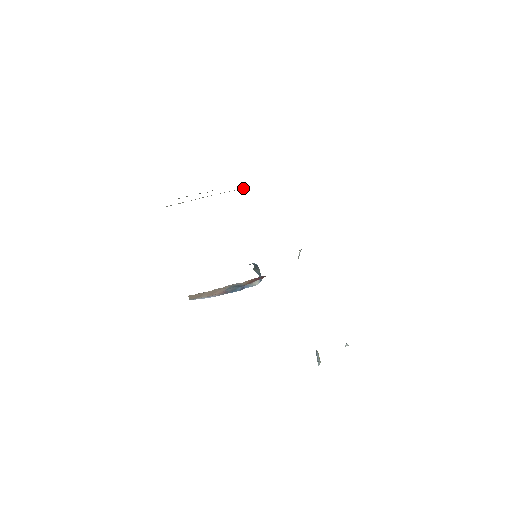
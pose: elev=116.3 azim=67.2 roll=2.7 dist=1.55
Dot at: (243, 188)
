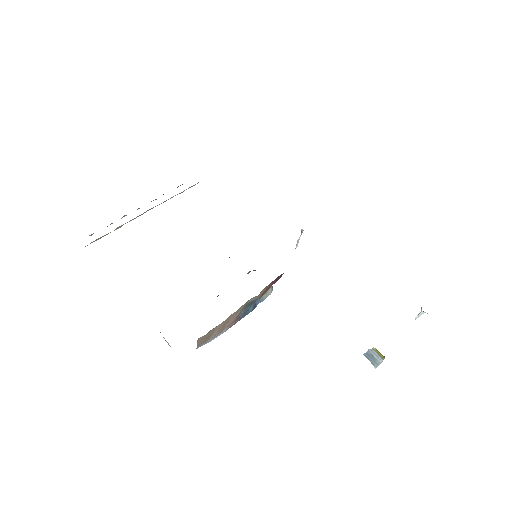
Dot at: (192, 186)
